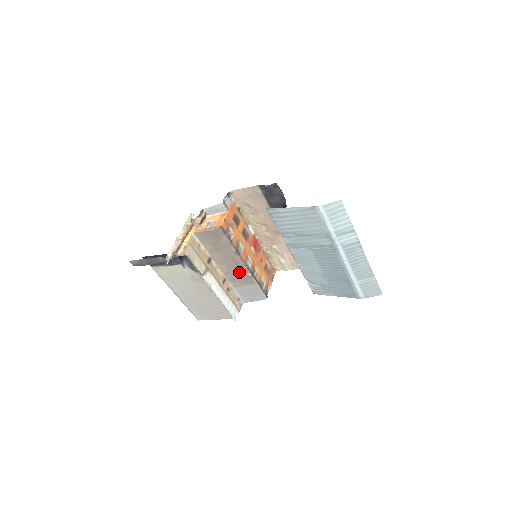
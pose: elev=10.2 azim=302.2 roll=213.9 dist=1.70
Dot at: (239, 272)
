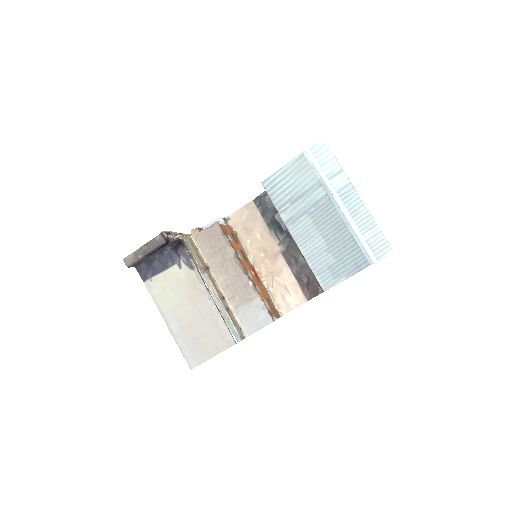
Dot at: (239, 283)
